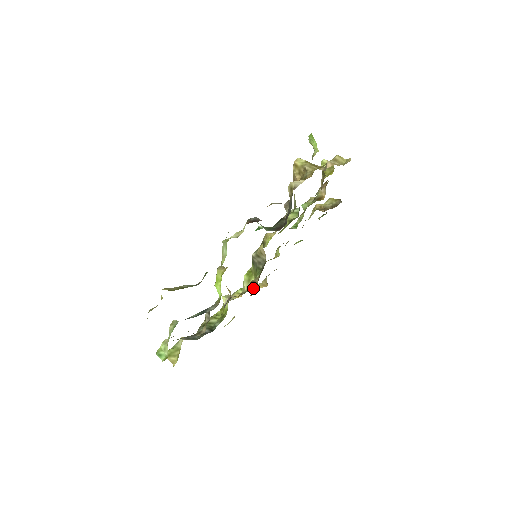
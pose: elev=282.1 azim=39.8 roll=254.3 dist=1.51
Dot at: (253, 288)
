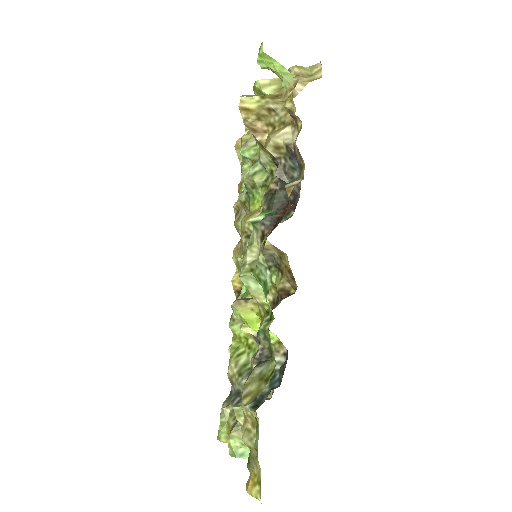
Dot at: (277, 294)
